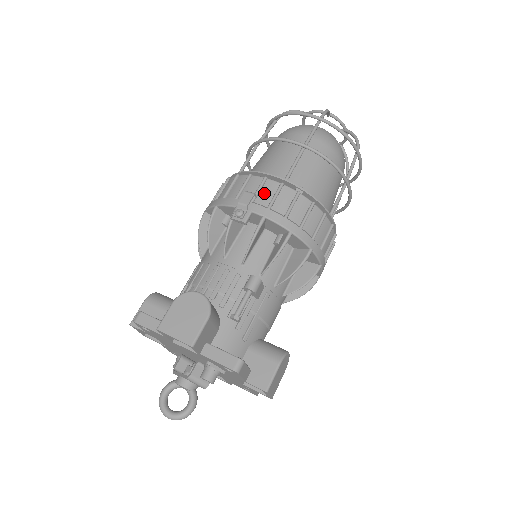
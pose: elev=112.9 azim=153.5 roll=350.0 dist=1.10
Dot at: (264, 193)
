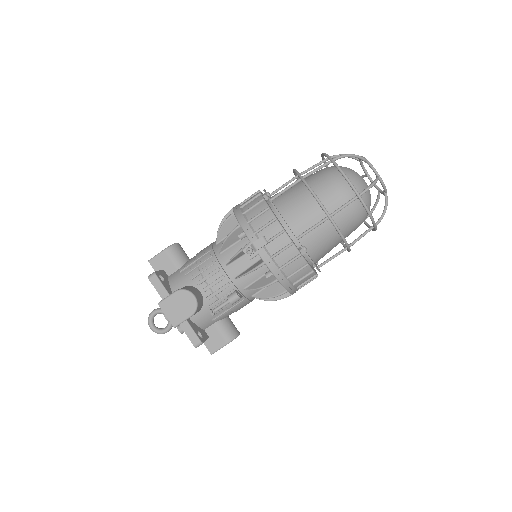
Dot at: (276, 243)
